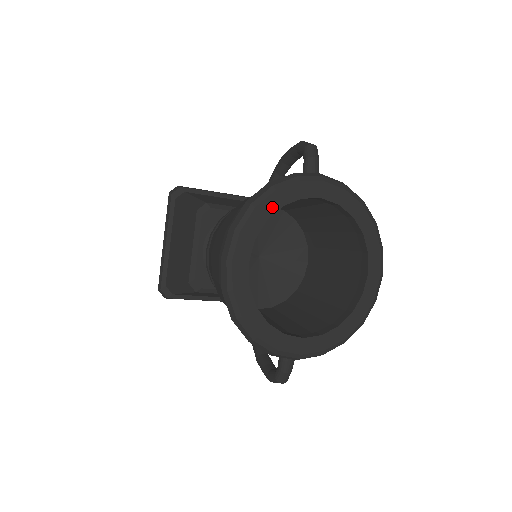
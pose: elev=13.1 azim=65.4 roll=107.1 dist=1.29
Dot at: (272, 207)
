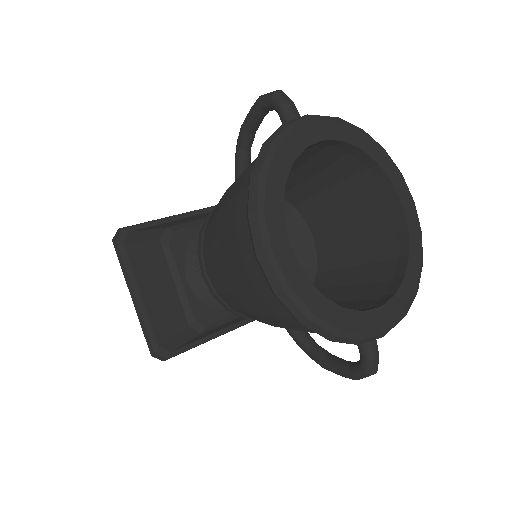
Dot at: (282, 169)
